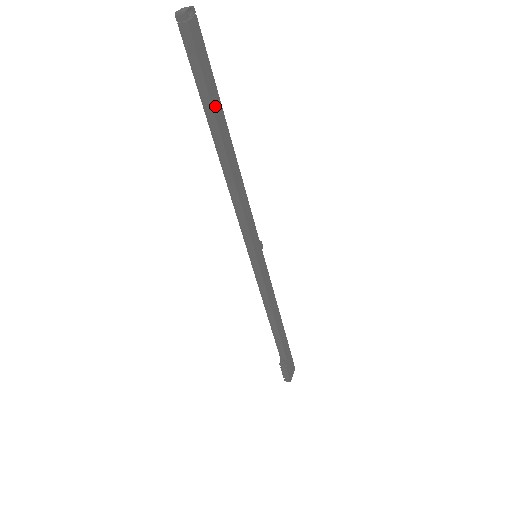
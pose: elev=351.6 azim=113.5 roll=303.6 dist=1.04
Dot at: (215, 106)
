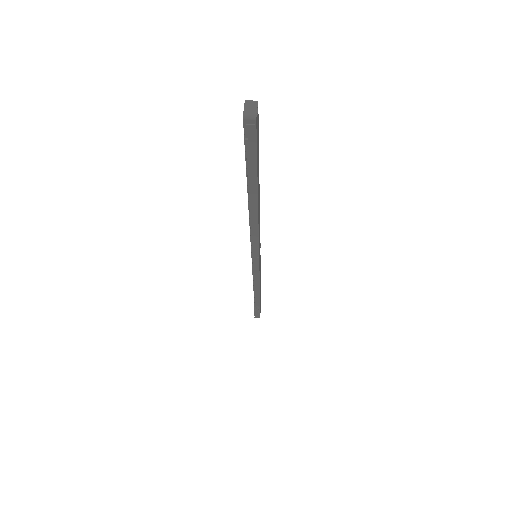
Dot at: (258, 175)
